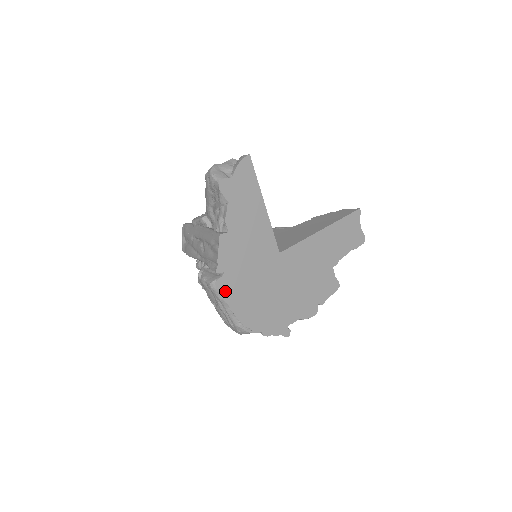
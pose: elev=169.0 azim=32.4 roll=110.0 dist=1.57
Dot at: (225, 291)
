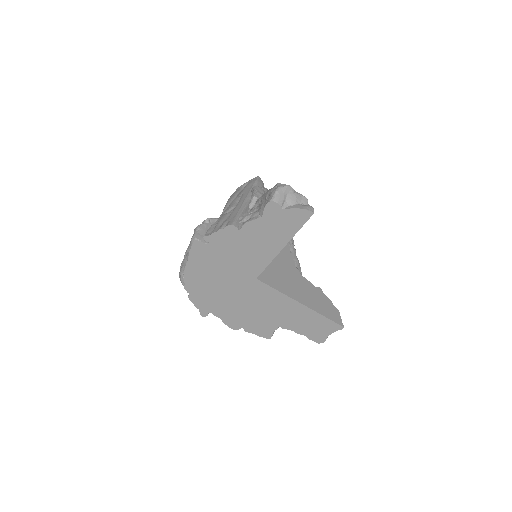
Dot at: (196, 251)
